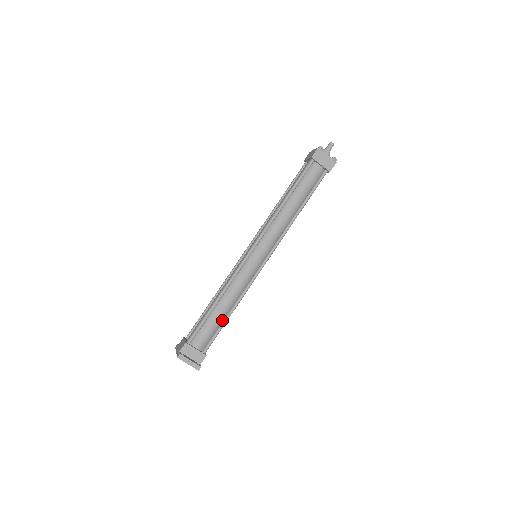
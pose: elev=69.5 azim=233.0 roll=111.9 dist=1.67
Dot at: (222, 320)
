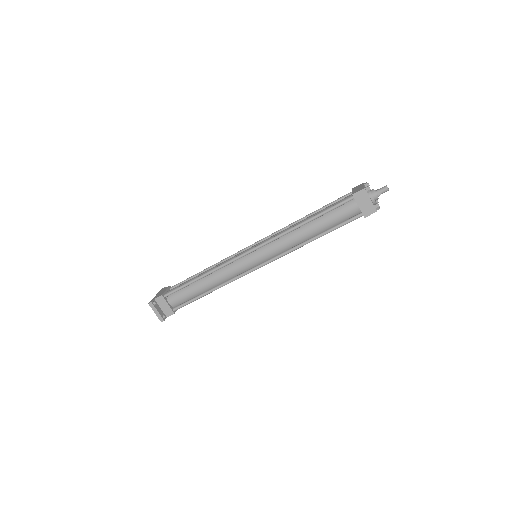
Dot at: (200, 293)
